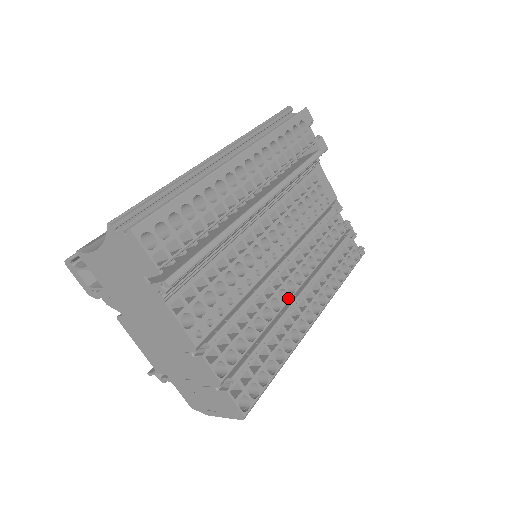
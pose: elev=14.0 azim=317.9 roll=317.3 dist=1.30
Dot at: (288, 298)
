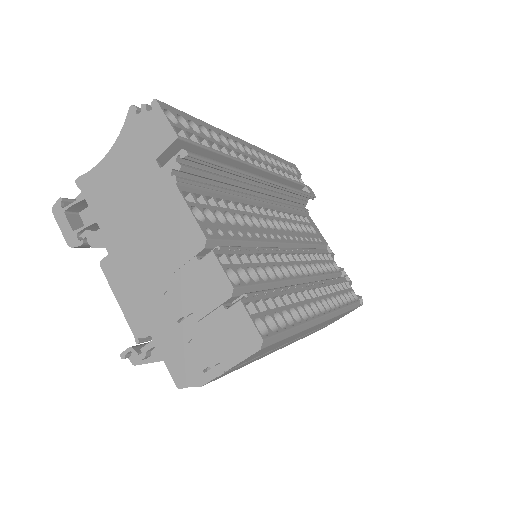
Dot at: (297, 276)
